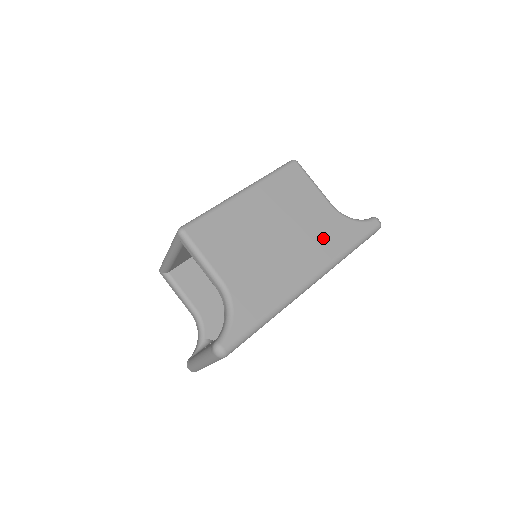
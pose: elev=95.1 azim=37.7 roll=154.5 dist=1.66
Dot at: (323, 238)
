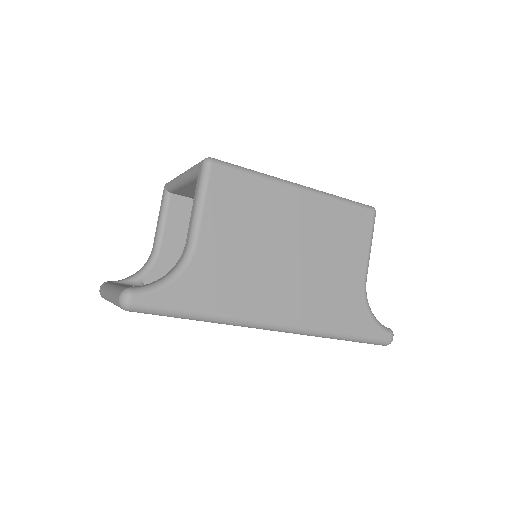
Dot at: (328, 300)
